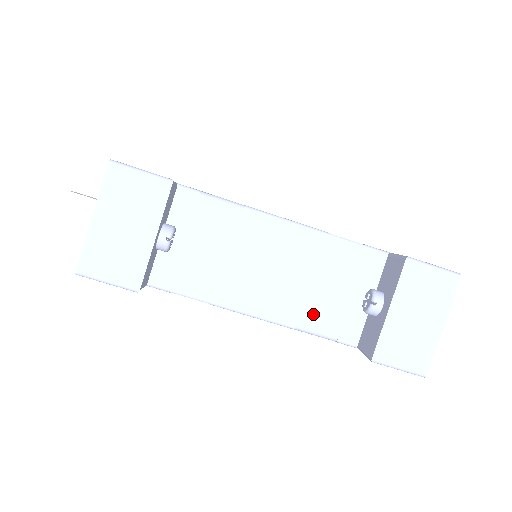
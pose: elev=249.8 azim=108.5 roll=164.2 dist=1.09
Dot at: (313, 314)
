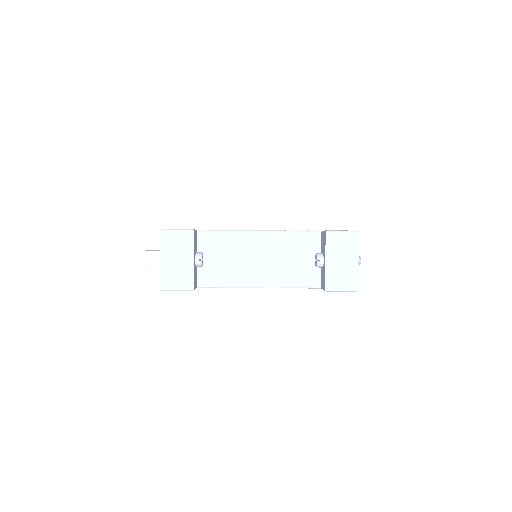
Dot at: (290, 277)
